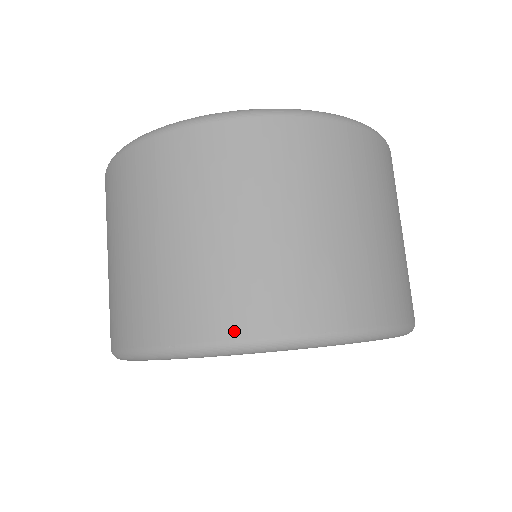
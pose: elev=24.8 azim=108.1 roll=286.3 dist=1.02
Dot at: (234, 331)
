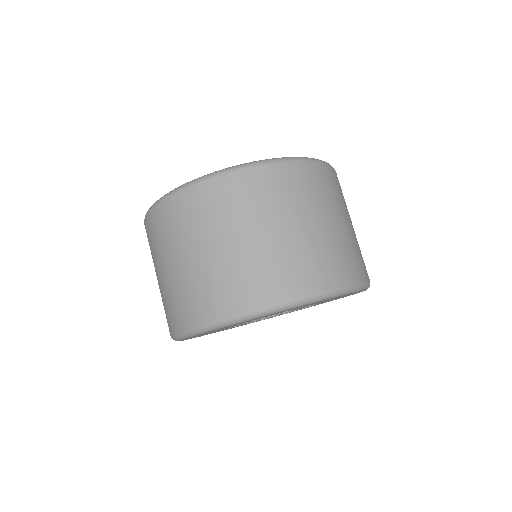
Dot at: (345, 280)
